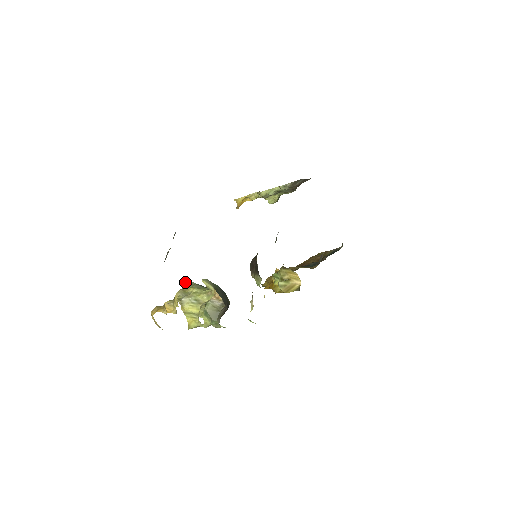
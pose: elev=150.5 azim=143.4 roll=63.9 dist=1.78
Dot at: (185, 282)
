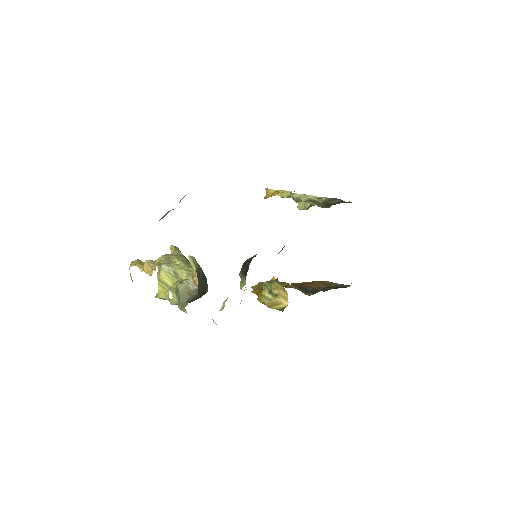
Dot at: (174, 249)
